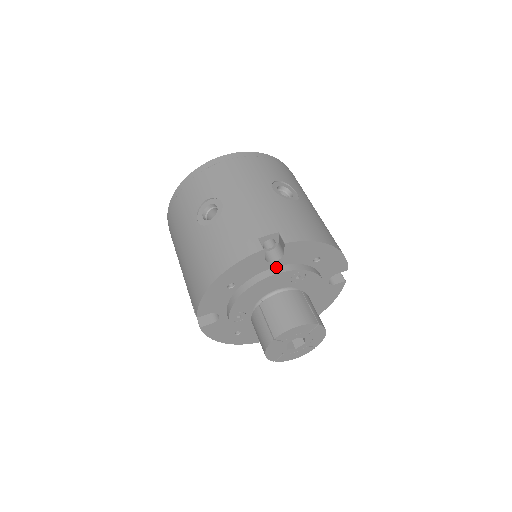
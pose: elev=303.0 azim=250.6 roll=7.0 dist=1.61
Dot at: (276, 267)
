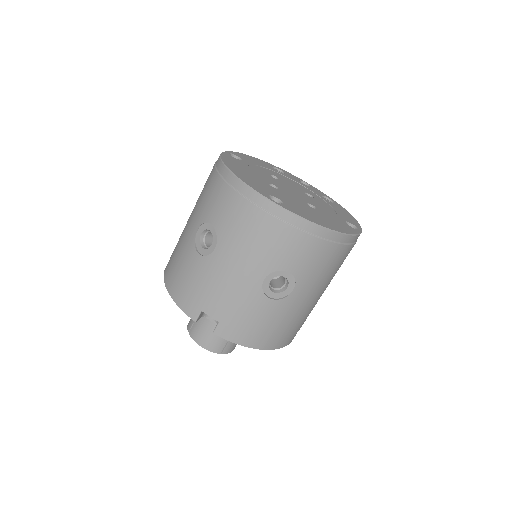
Dot at: occluded
